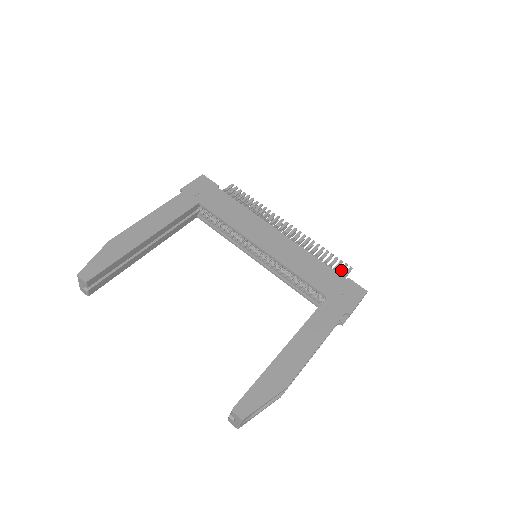
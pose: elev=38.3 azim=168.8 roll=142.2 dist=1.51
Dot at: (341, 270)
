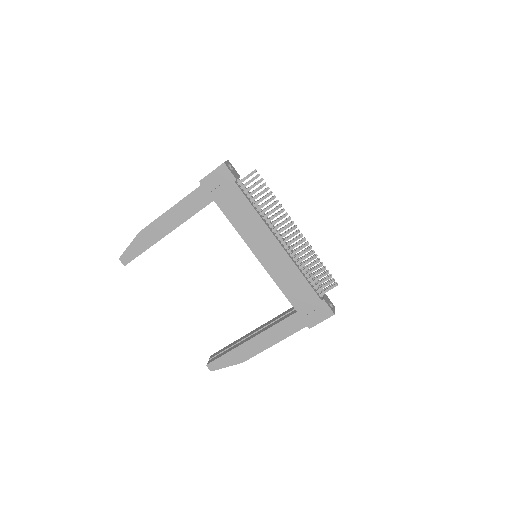
Dot at: (326, 285)
